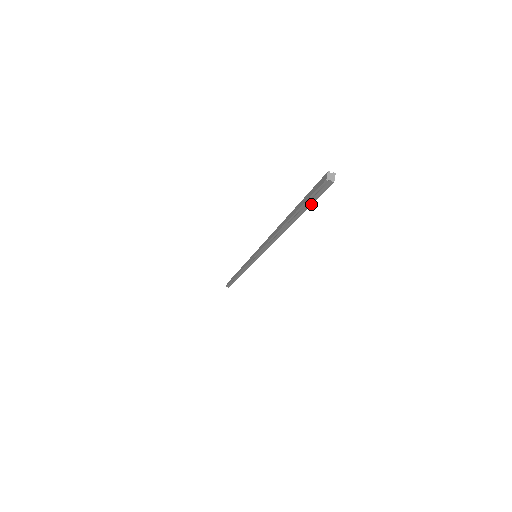
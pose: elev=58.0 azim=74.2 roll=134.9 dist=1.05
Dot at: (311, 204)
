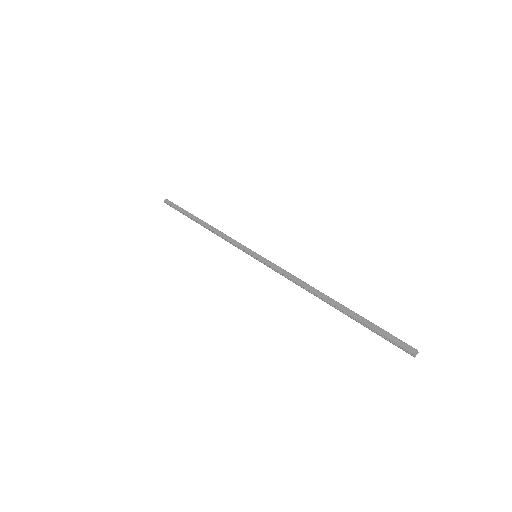
Dot at: (377, 334)
